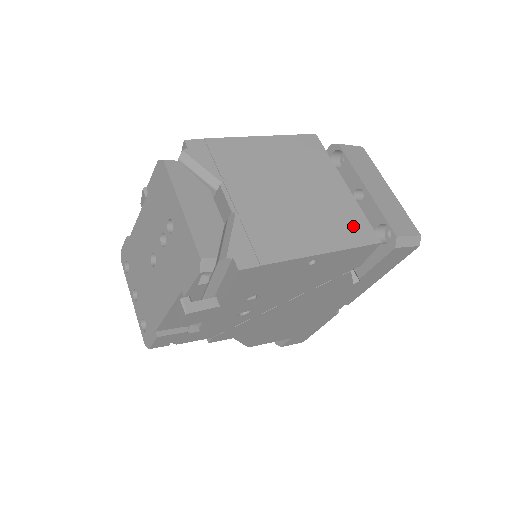
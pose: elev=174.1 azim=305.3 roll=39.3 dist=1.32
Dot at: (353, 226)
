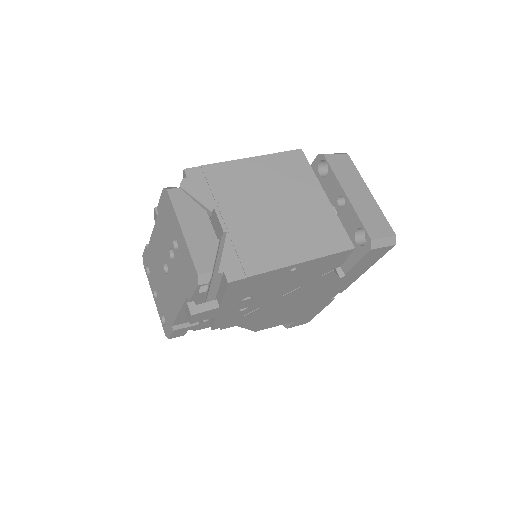
Dot at: (330, 235)
